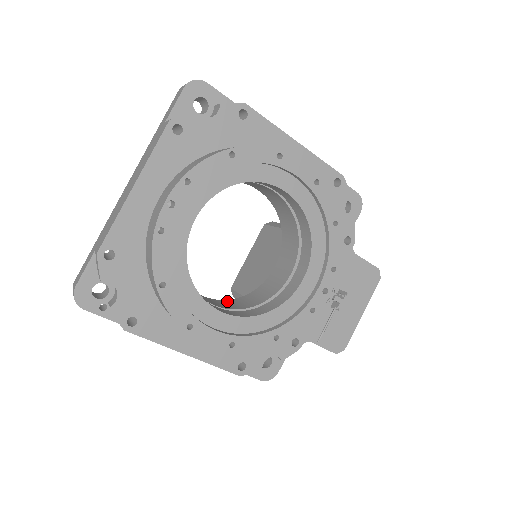
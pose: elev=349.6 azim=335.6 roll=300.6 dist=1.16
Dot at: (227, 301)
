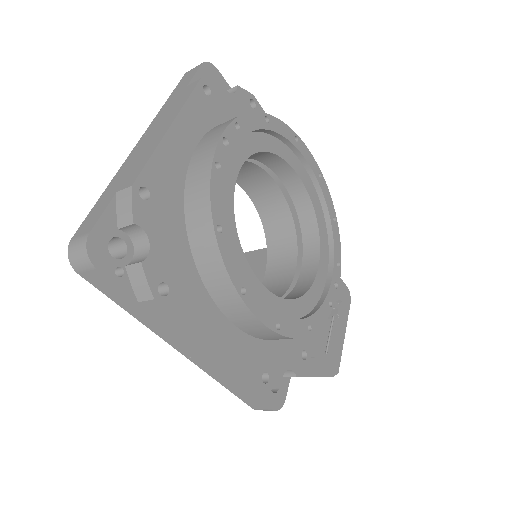
Dot at: occluded
